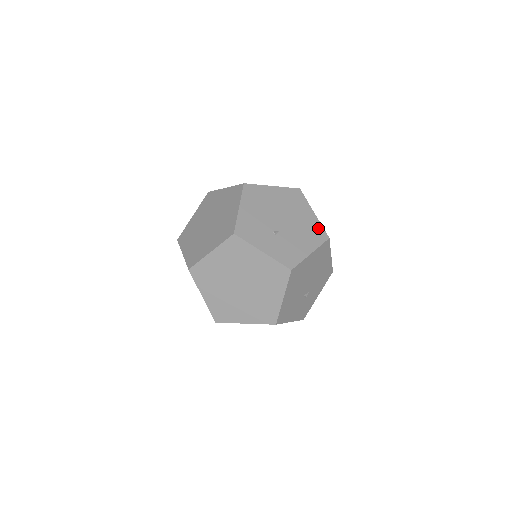
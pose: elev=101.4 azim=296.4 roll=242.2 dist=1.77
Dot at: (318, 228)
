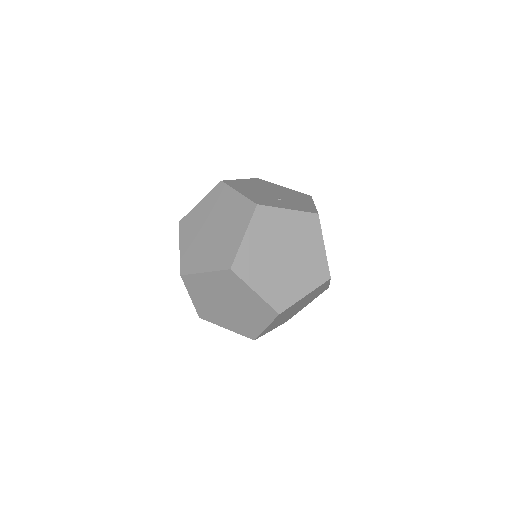
Dot at: (298, 193)
